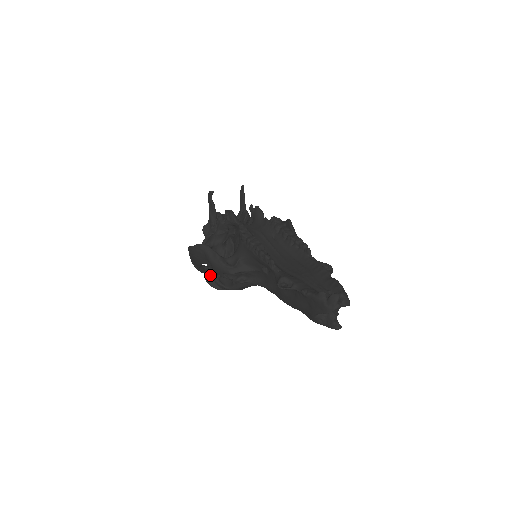
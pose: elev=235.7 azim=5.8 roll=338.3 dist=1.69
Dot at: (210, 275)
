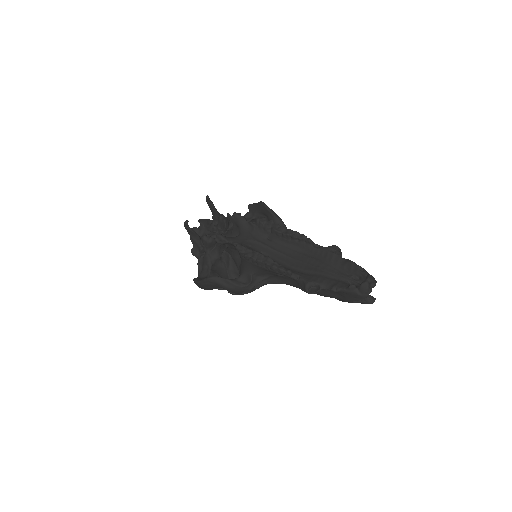
Dot at: occluded
